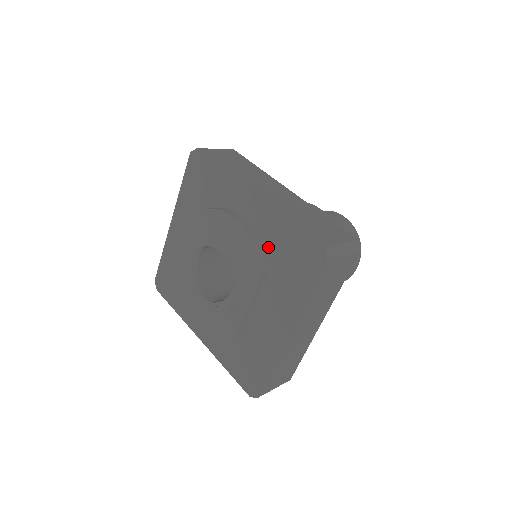
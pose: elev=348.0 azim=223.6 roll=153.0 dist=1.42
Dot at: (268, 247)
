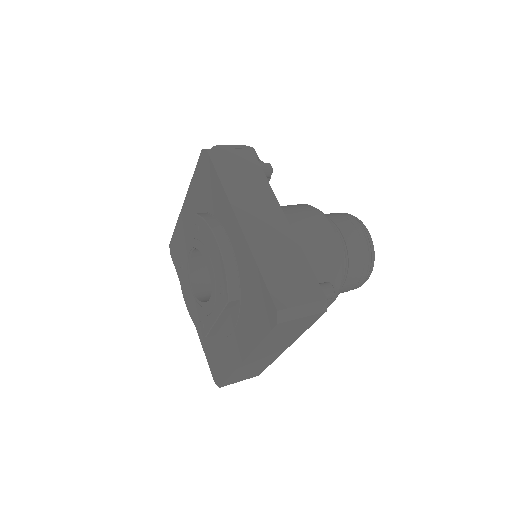
Dot at: (241, 279)
